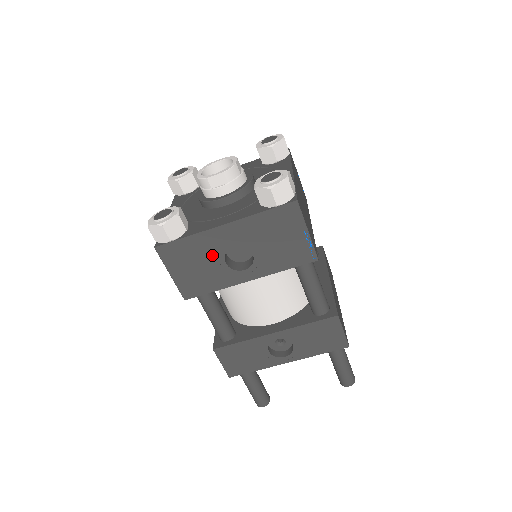
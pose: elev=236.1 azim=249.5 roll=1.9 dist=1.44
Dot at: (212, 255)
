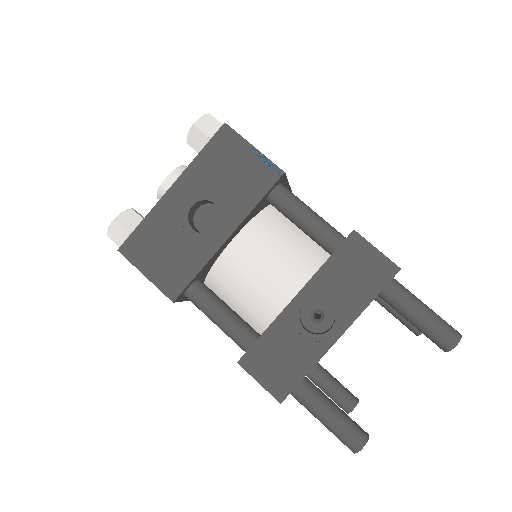
Dot at: (176, 228)
